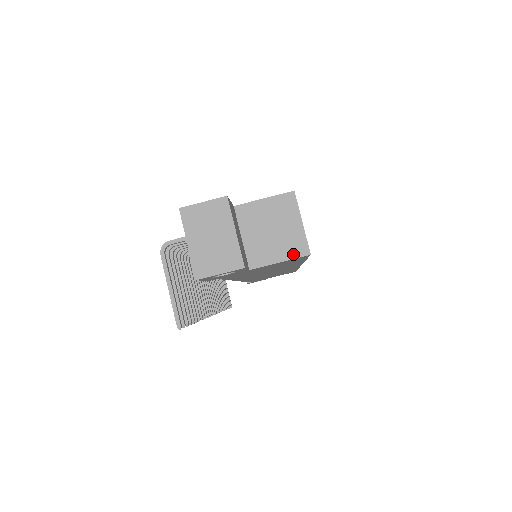
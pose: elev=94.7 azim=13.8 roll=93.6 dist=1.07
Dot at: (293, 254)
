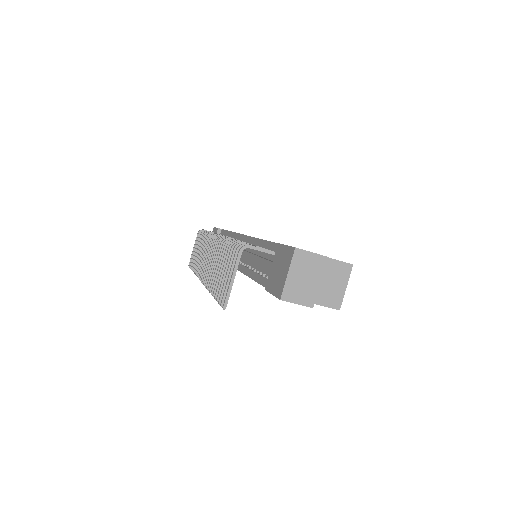
Dot at: (330, 304)
